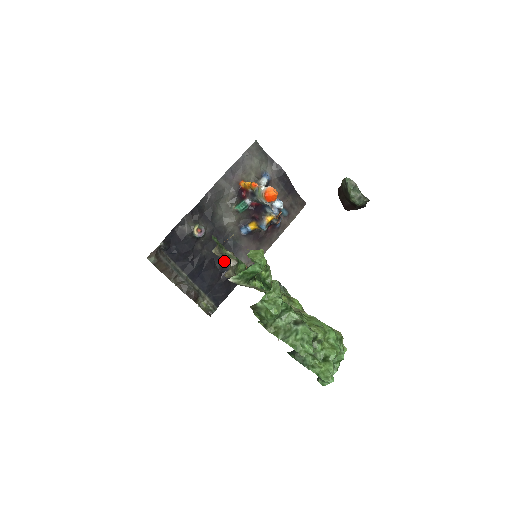
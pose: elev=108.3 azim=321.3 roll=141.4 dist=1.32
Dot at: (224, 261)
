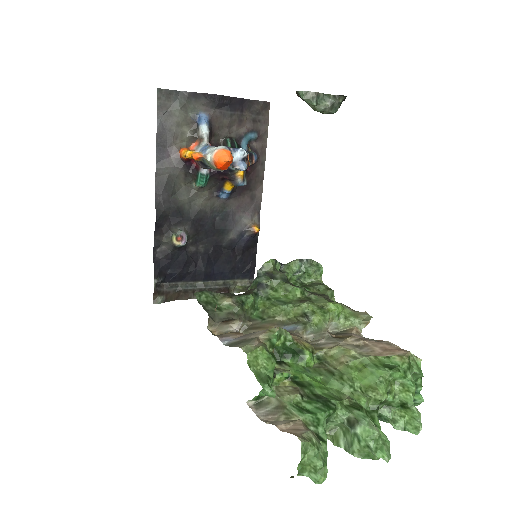
Dot at: (227, 239)
